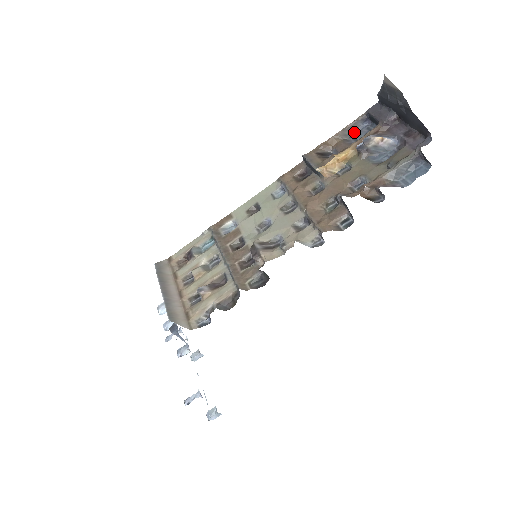
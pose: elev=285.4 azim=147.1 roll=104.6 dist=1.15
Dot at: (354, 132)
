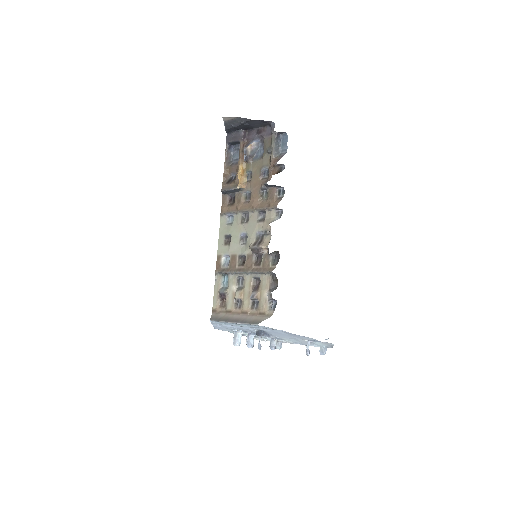
Dot at: (231, 158)
